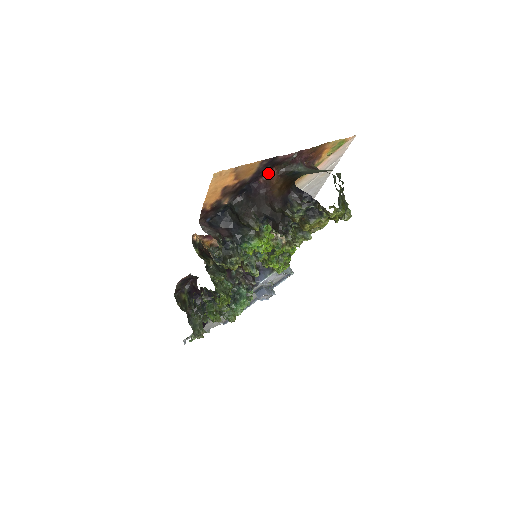
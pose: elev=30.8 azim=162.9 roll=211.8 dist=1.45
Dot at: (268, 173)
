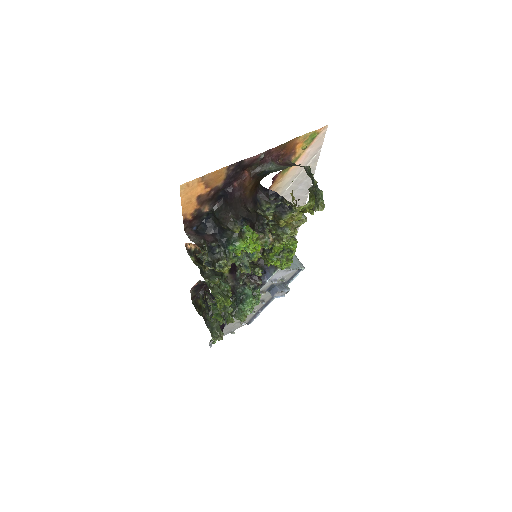
Dot at: (241, 176)
